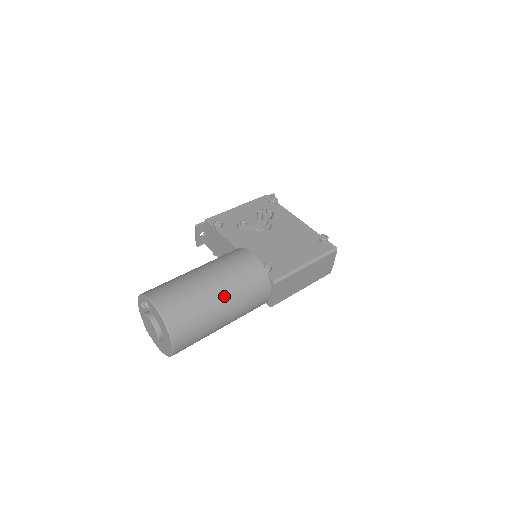
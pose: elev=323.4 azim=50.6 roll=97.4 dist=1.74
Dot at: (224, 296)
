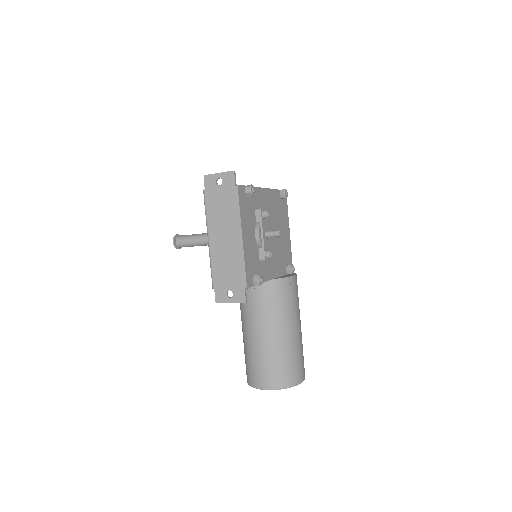
Dot at: occluded
